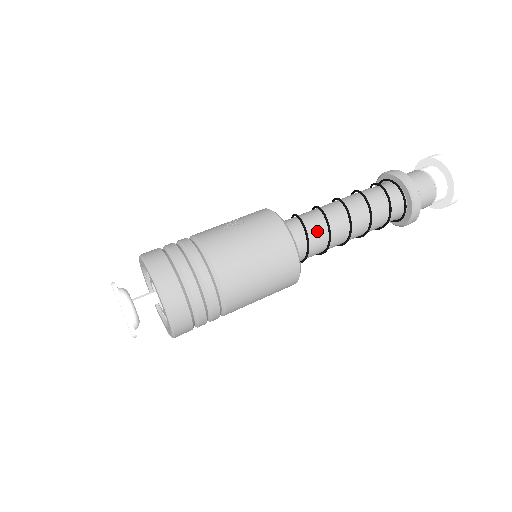
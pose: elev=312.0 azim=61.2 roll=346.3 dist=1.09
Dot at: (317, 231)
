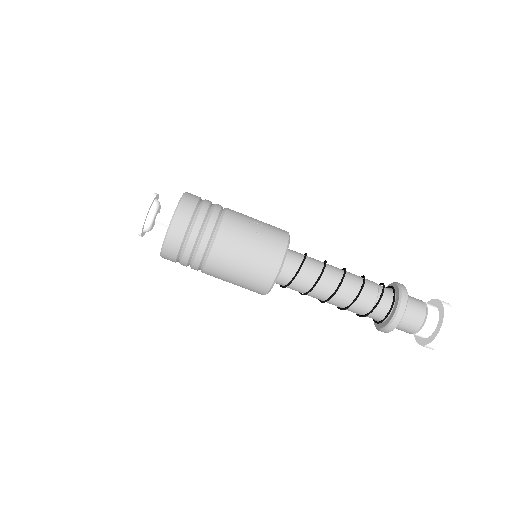
Dot at: (305, 280)
